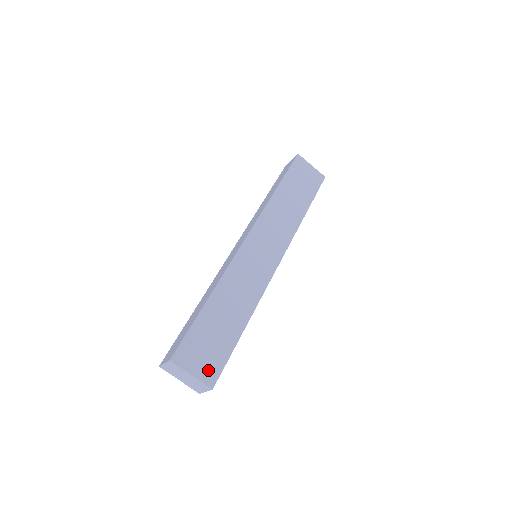
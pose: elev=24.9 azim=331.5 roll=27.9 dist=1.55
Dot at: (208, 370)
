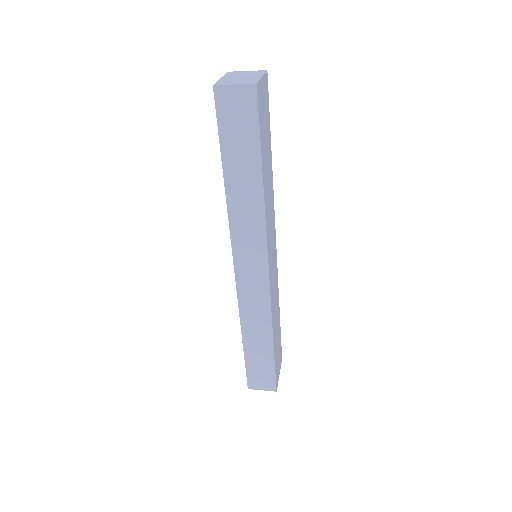
Dot at: (280, 360)
